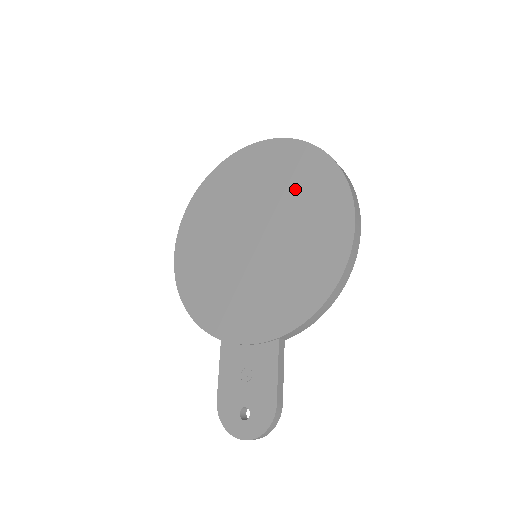
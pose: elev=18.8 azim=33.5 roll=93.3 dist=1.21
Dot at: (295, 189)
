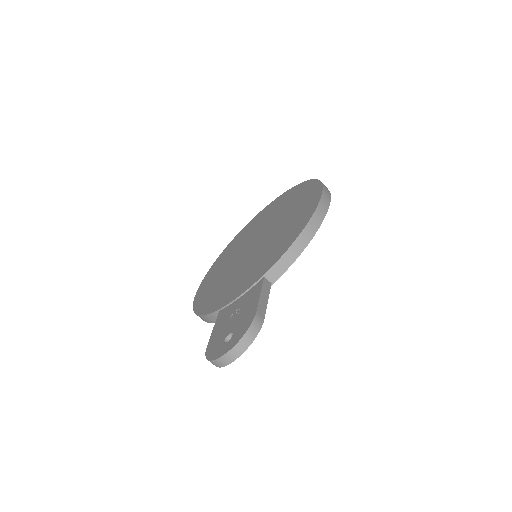
Dot at: (285, 206)
